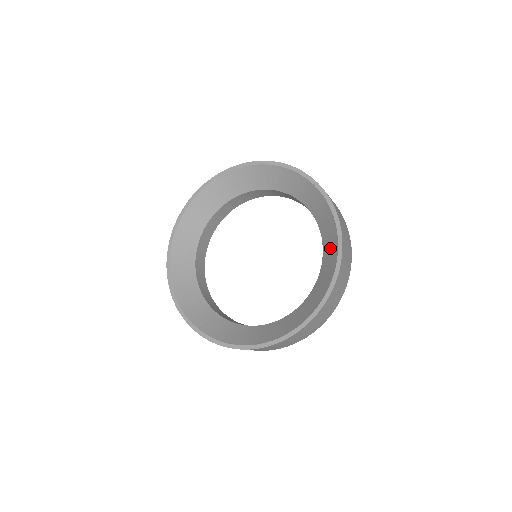
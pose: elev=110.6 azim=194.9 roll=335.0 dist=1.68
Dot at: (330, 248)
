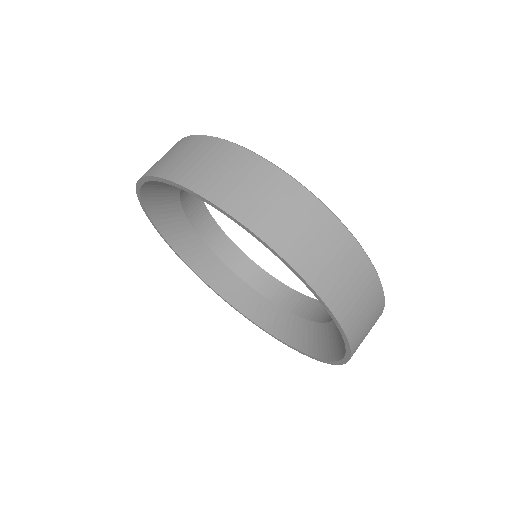
Dot at: occluded
